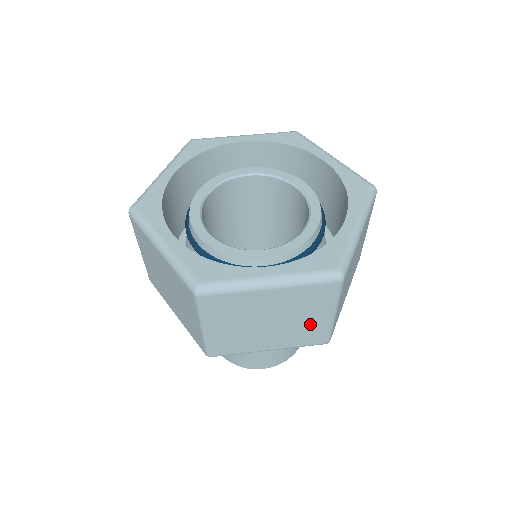
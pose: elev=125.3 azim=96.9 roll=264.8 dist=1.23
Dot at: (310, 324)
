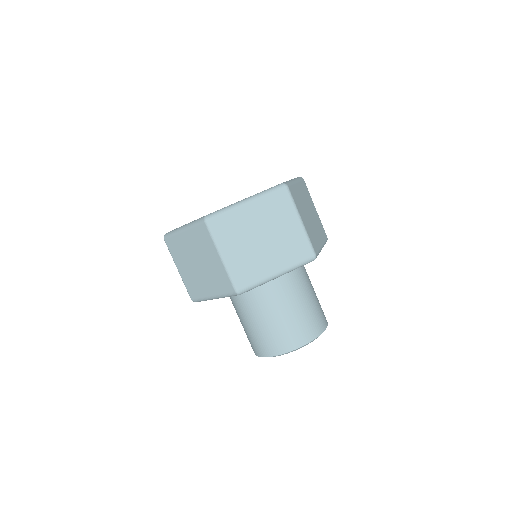
Dot at: (290, 235)
